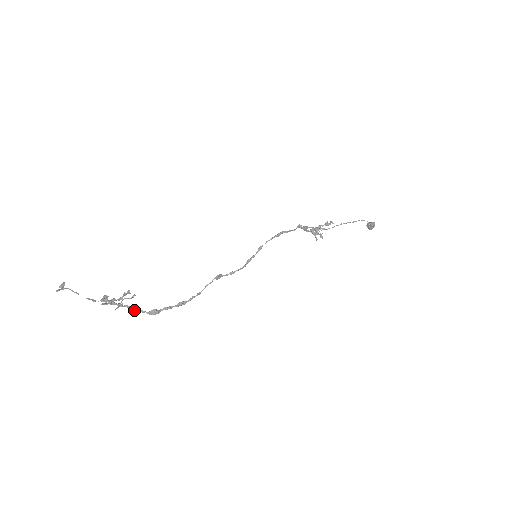
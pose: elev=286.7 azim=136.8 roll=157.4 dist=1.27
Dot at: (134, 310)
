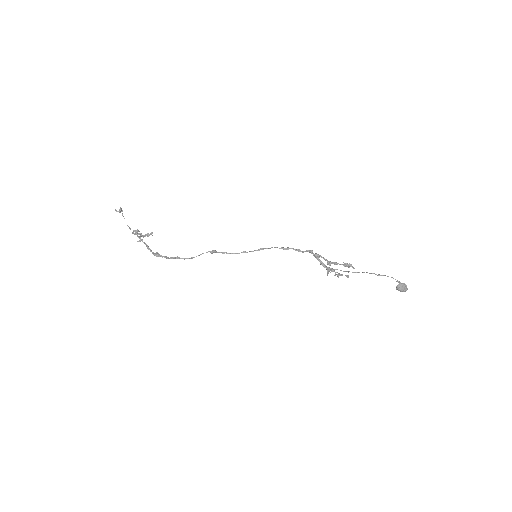
Dot at: (147, 248)
